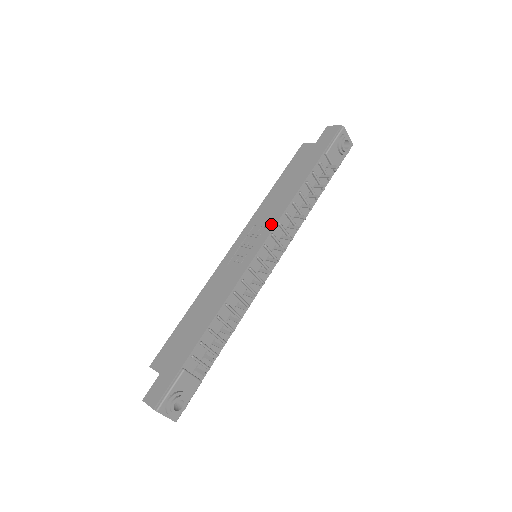
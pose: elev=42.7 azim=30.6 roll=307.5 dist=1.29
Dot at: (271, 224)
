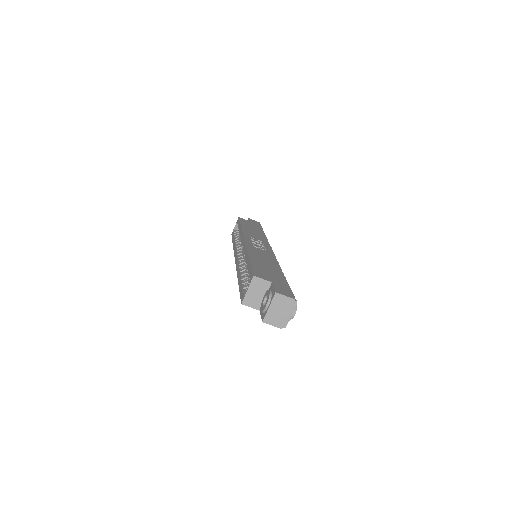
Dot at: (266, 242)
